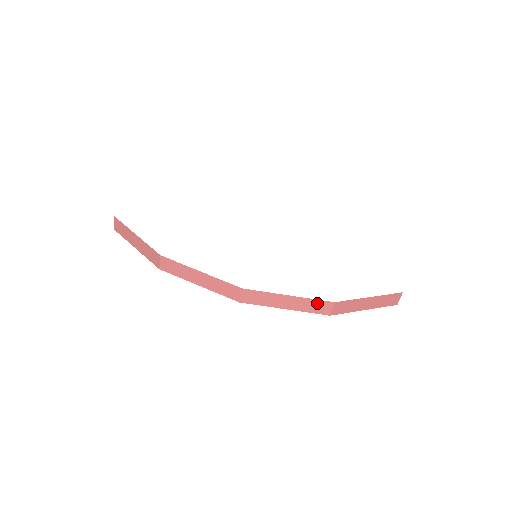
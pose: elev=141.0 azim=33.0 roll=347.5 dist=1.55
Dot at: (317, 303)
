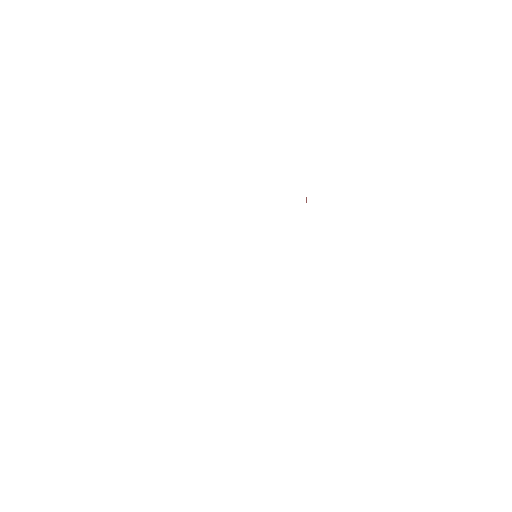
Dot at: occluded
